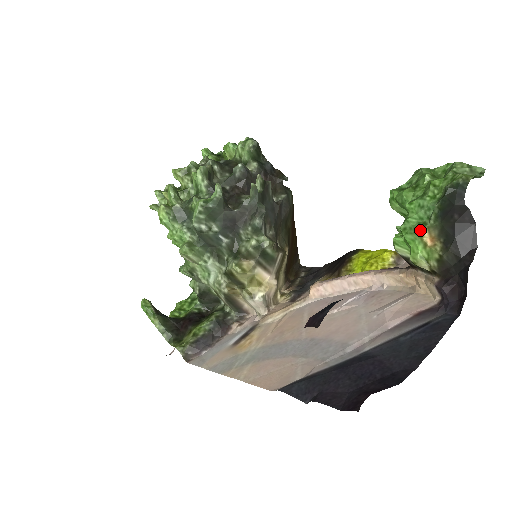
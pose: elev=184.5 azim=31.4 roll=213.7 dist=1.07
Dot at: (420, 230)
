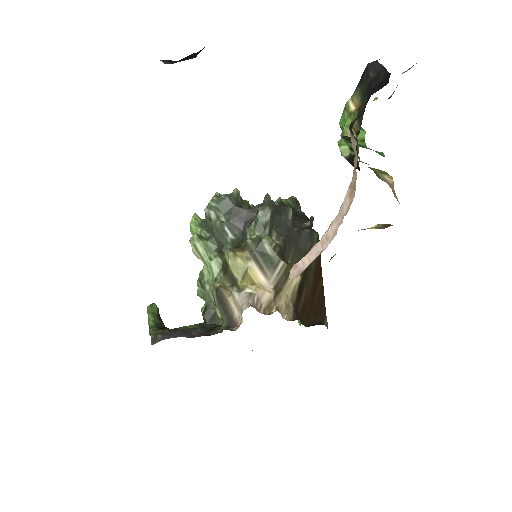
Dot at: (346, 103)
